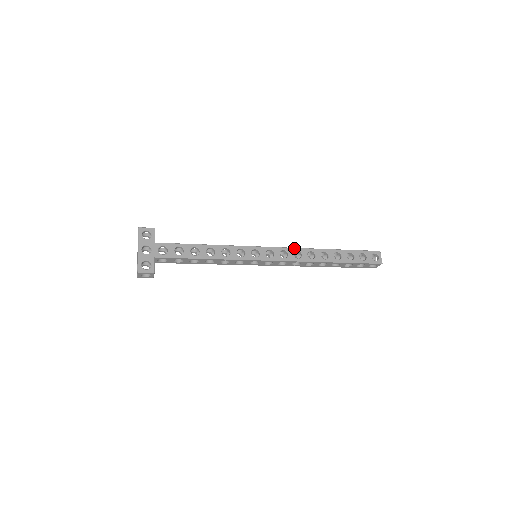
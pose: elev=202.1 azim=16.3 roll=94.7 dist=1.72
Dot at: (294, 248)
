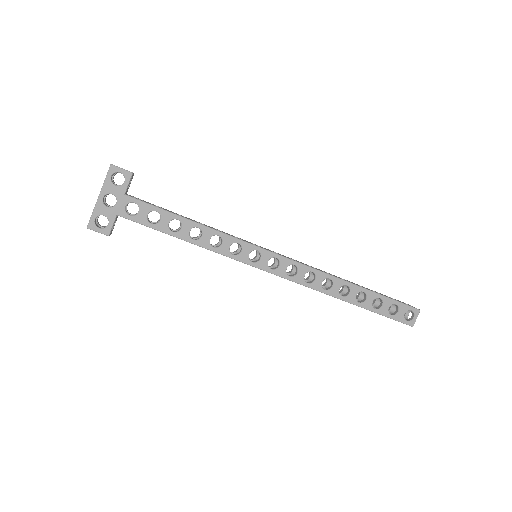
Dot at: (310, 267)
